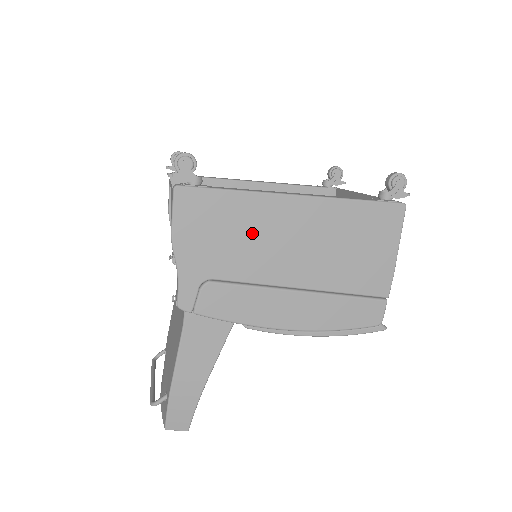
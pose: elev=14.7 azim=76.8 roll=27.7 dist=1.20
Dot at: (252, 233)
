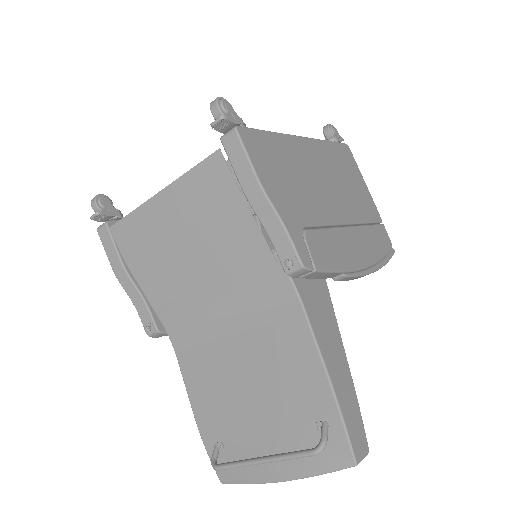
Dot at: (302, 173)
